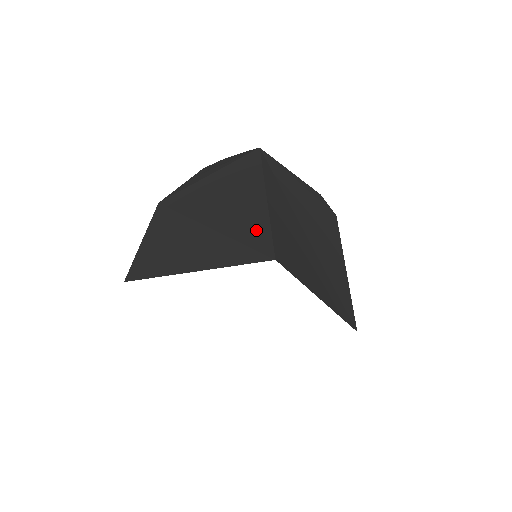
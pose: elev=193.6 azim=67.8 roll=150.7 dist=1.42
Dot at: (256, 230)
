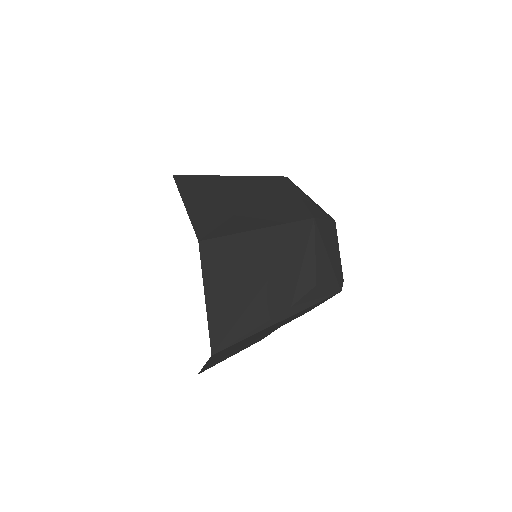
Dot at: occluded
